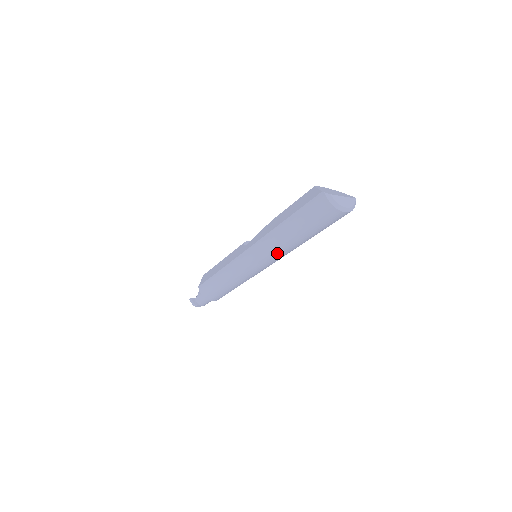
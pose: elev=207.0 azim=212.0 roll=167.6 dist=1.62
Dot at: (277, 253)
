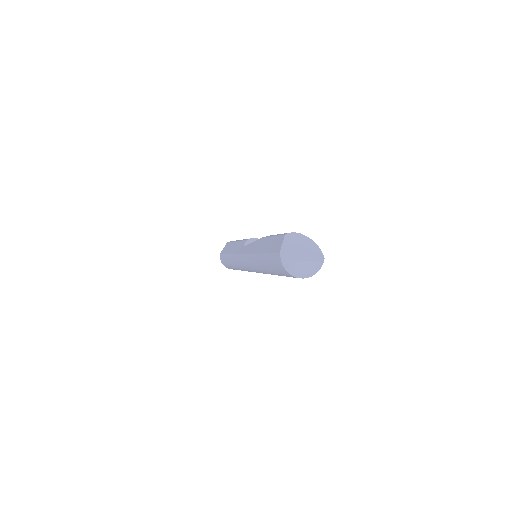
Dot at: (261, 272)
